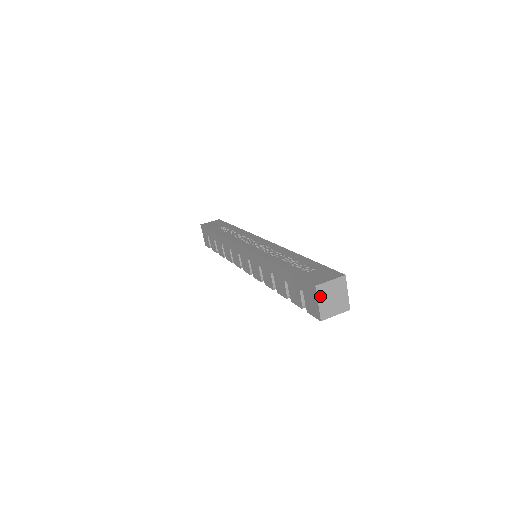
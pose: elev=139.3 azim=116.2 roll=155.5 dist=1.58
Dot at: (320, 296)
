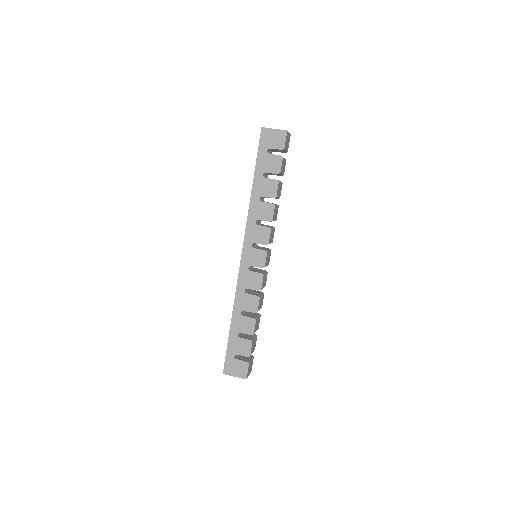
Dot at: (270, 129)
